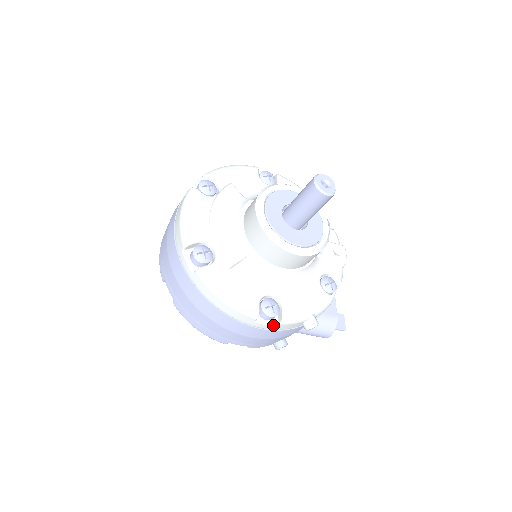
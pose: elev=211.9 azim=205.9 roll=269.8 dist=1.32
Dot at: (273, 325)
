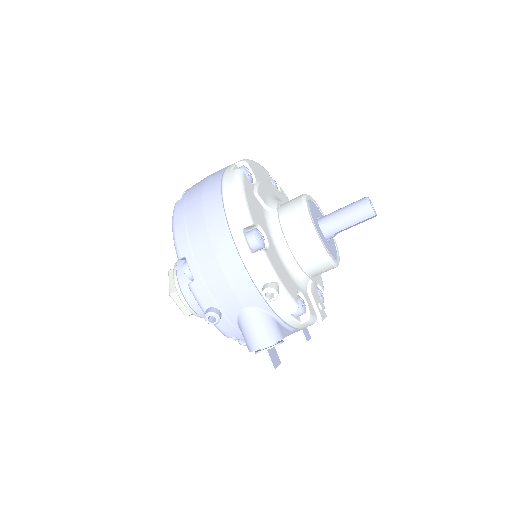
Dot at: (249, 249)
